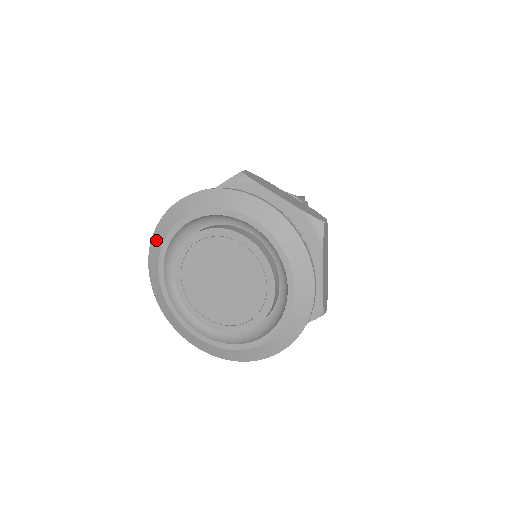
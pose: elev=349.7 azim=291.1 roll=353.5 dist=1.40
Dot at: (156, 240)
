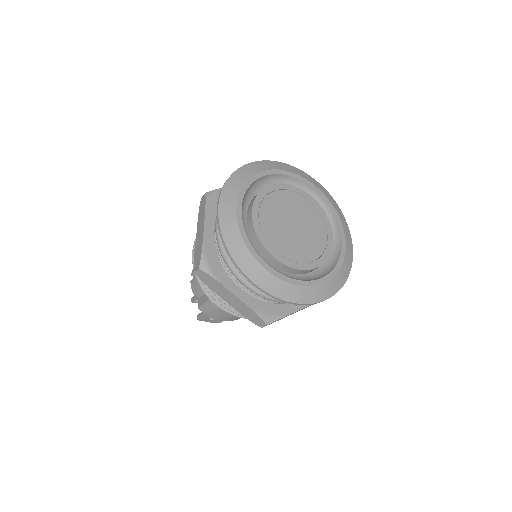
Dot at: (235, 181)
